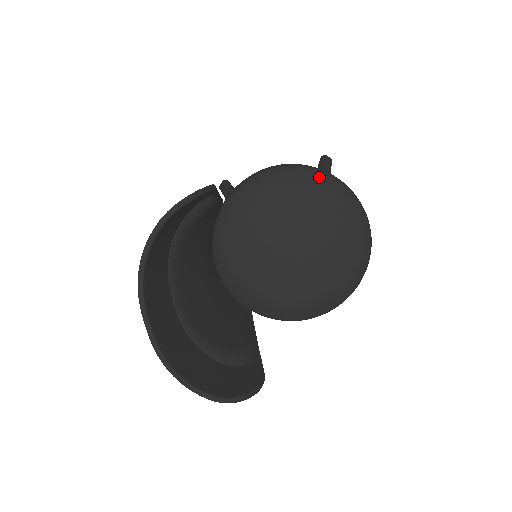
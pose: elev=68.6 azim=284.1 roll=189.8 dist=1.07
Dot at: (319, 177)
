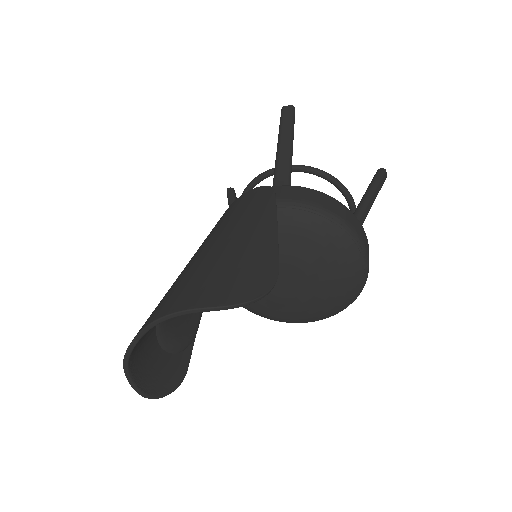
Dot at: (358, 257)
